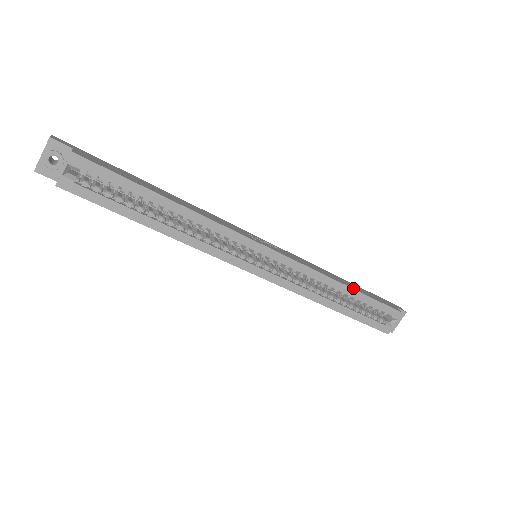
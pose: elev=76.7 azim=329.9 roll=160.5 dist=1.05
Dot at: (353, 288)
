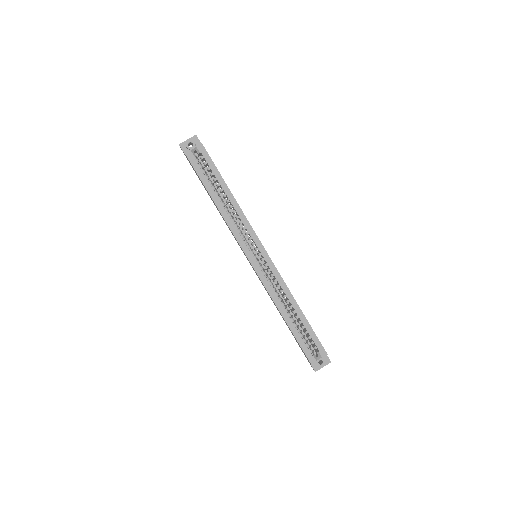
Dot at: occluded
